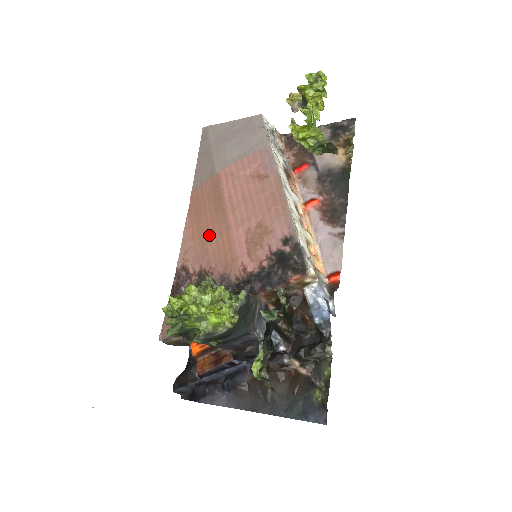
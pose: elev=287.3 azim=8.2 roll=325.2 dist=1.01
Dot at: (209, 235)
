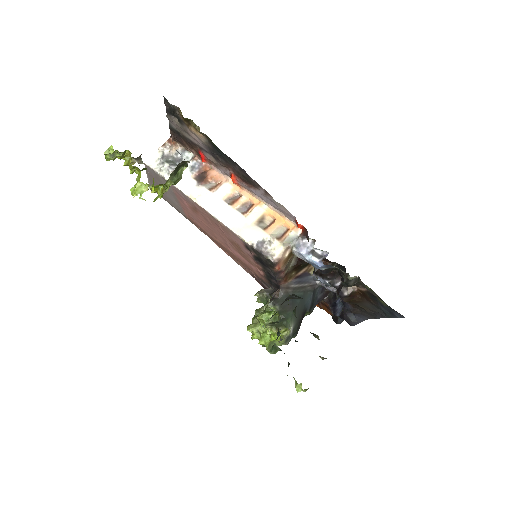
Dot at: occluded
